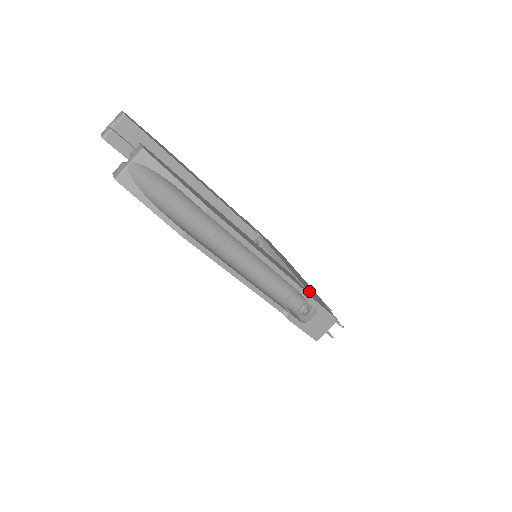
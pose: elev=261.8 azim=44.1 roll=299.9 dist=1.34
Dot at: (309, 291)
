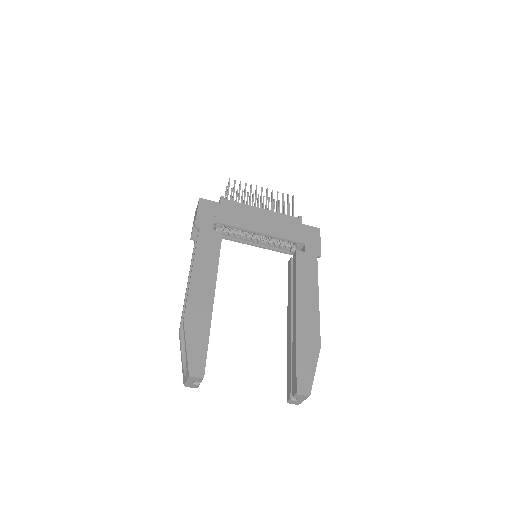
Dot at: (303, 240)
